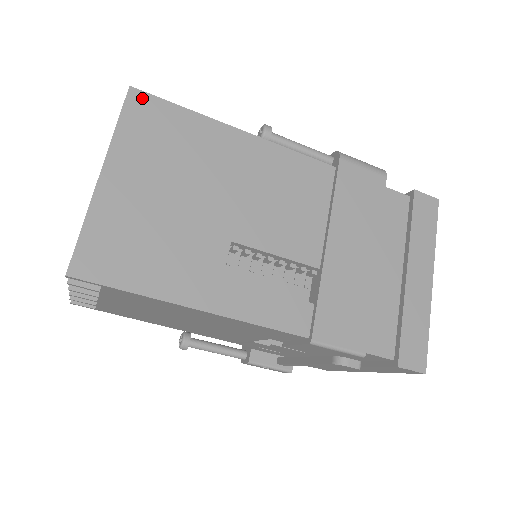
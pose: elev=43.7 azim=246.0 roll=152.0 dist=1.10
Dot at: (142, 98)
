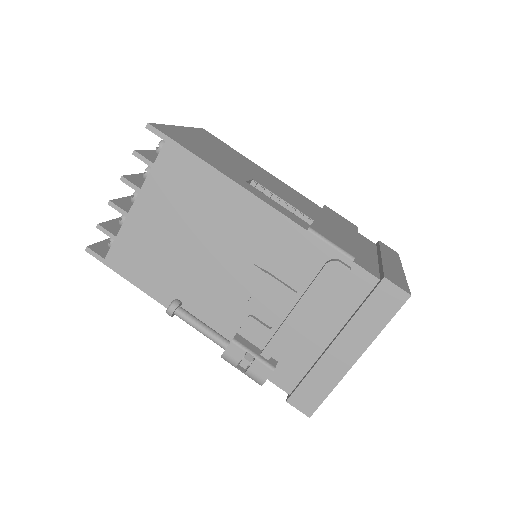
Dot at: (209, 133)
